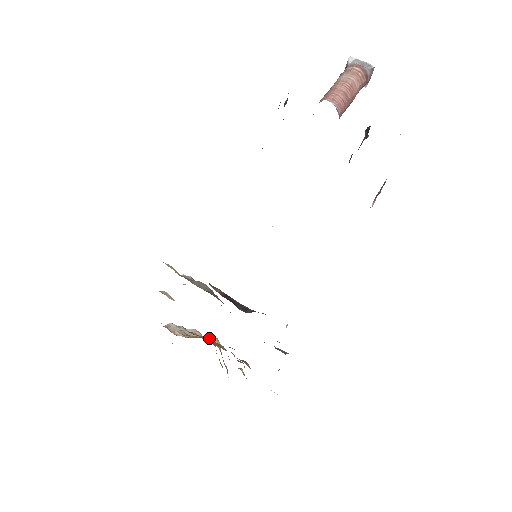
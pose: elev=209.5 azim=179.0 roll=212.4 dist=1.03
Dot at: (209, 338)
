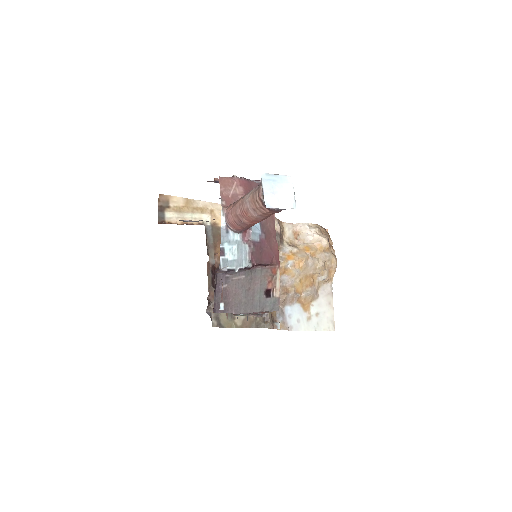
Dot at: (296, 259)
